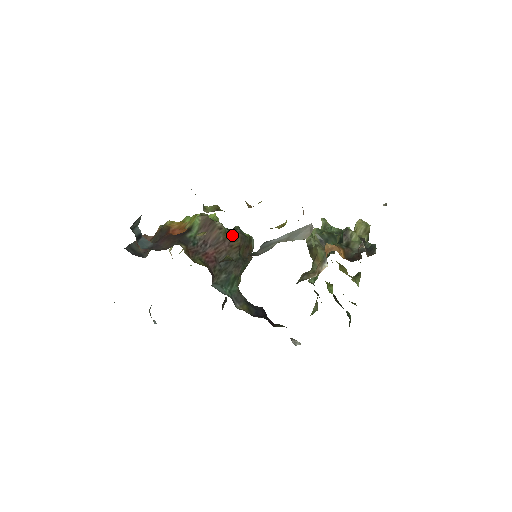
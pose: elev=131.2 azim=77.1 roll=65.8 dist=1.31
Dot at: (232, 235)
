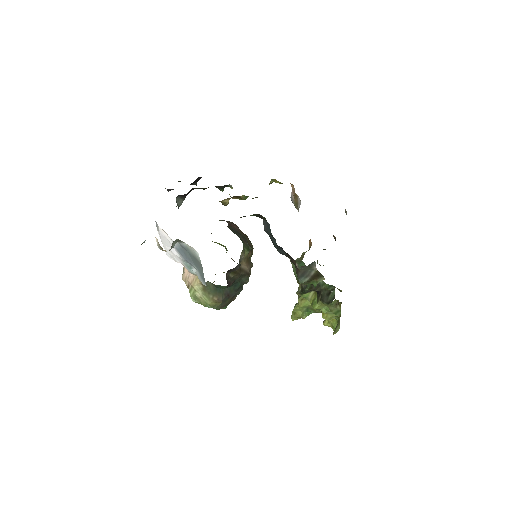
Dot at: (241, 231)
